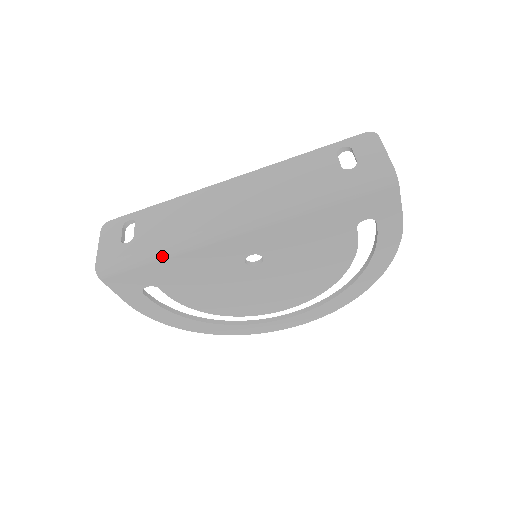
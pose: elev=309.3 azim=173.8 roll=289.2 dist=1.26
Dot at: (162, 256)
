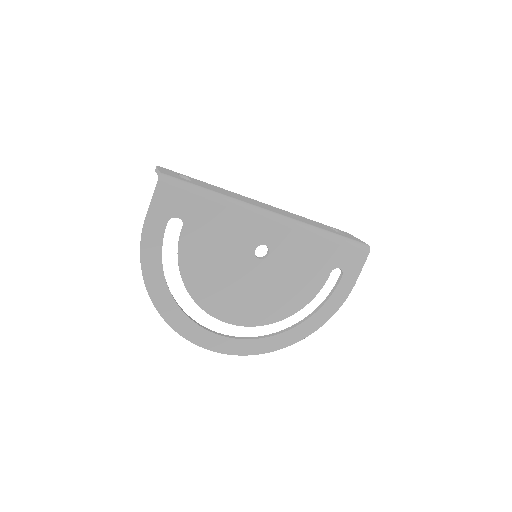
Dot at: (217, 199)
